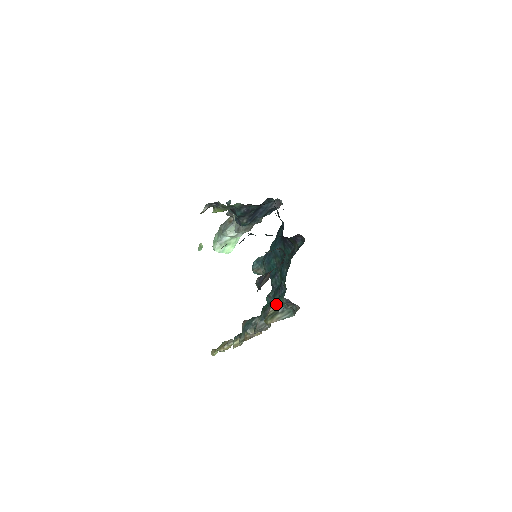
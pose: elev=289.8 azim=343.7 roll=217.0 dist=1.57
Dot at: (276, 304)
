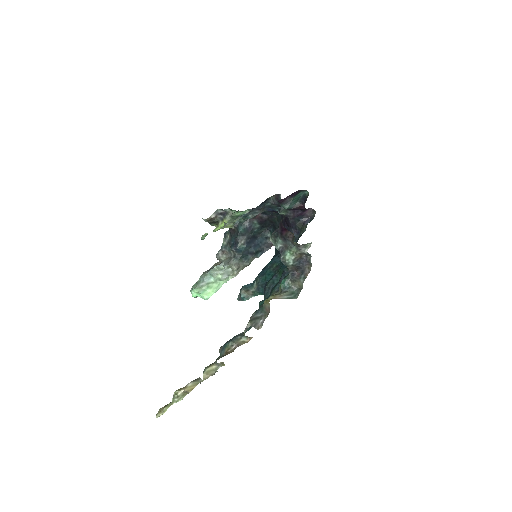
Dot at: (276, 293)
